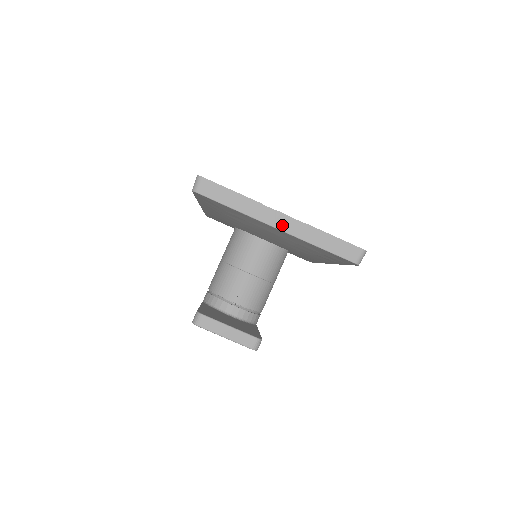
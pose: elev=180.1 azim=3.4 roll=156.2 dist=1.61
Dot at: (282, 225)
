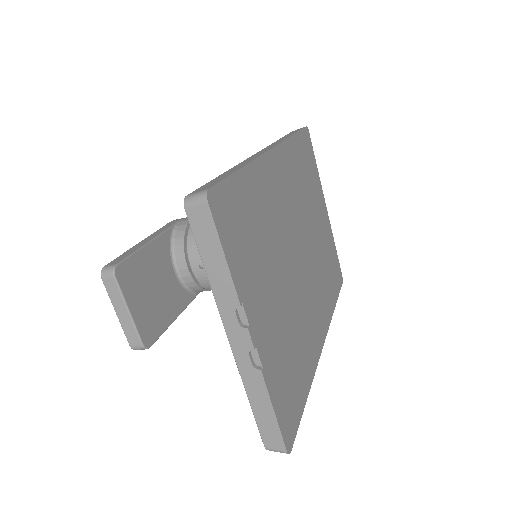
Dot at: (237, 344)
